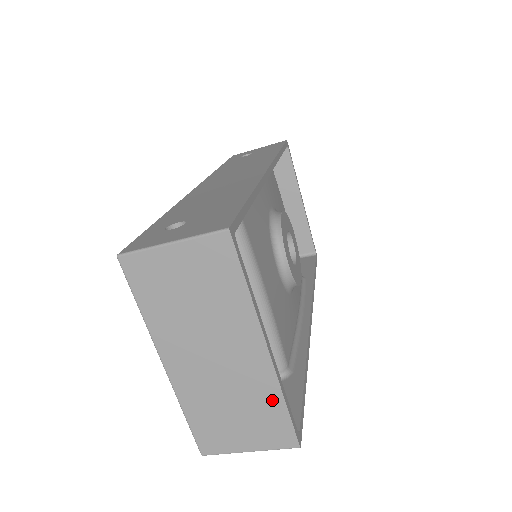
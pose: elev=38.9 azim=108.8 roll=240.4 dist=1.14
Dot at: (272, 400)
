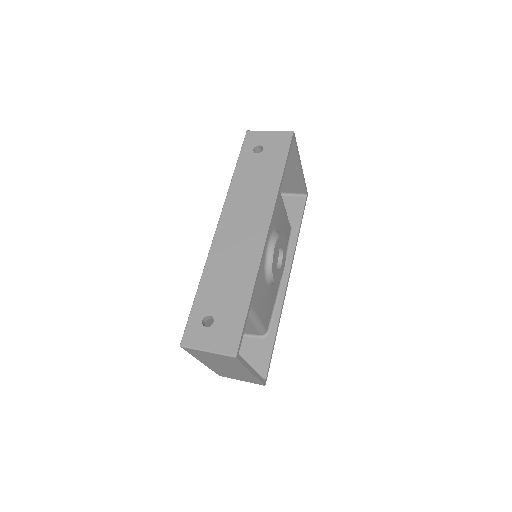
Dot at: (253, 379)
